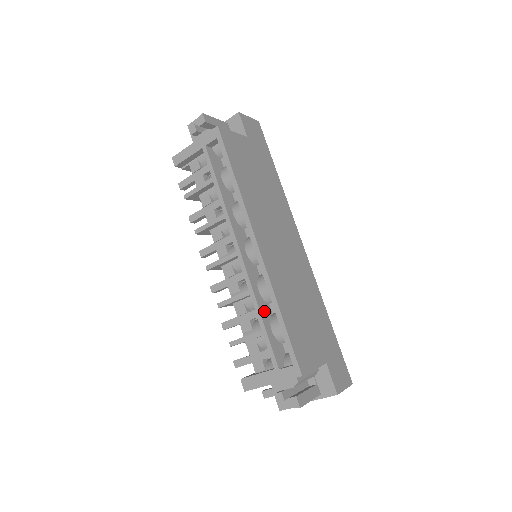
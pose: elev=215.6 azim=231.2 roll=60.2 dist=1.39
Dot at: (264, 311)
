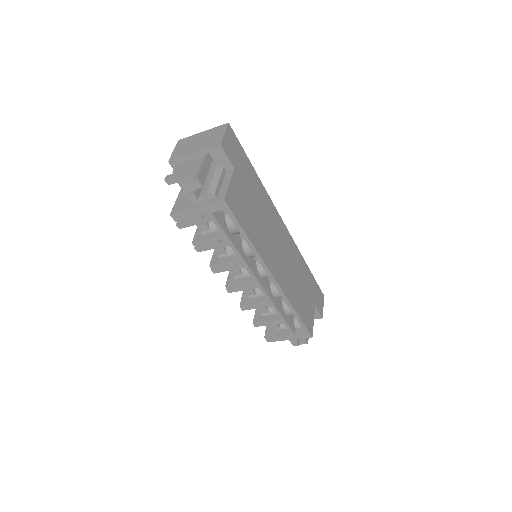
Dot at: (280, 307)
